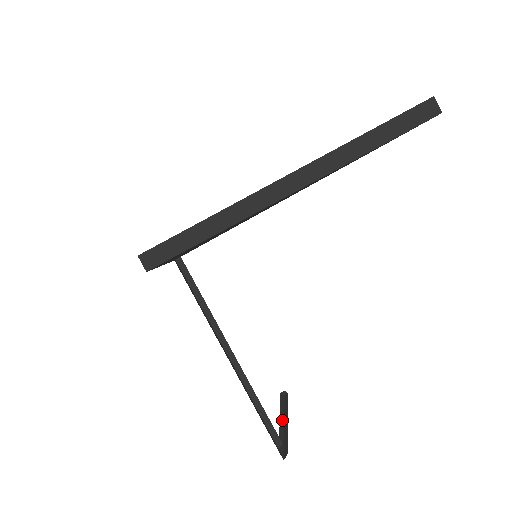
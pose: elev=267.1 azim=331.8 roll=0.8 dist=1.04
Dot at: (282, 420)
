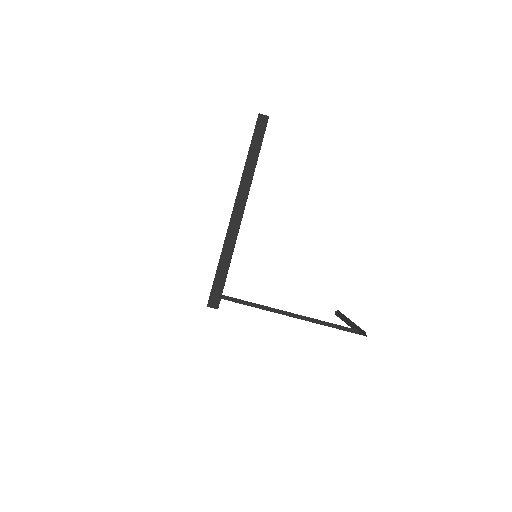
Dot at: (348, 323)
